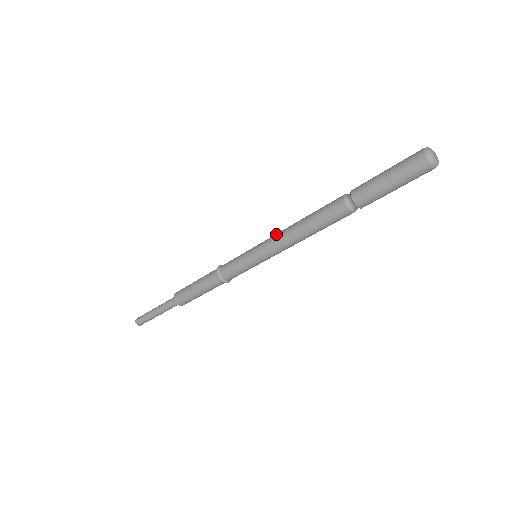
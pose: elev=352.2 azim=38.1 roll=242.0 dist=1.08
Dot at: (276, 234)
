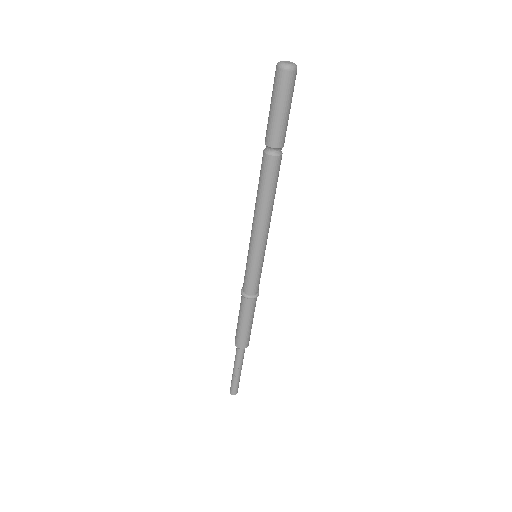
Dot at: (252, 227)
